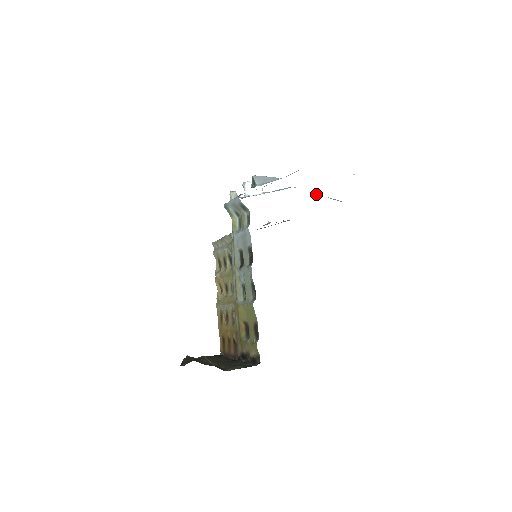
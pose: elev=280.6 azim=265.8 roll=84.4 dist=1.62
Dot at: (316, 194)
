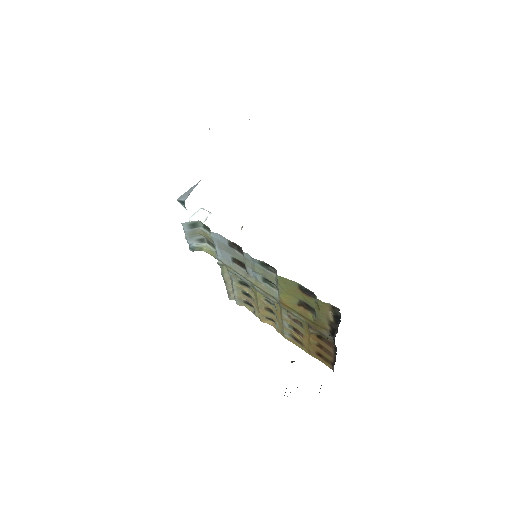
Dot at: occluded
